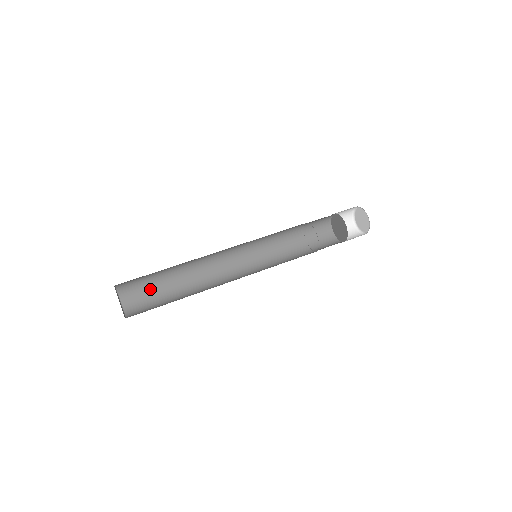
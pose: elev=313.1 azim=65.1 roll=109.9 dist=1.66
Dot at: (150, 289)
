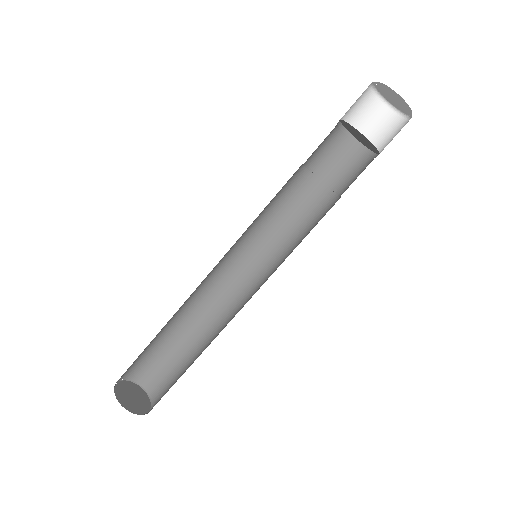
Dot at: (150, 352)
